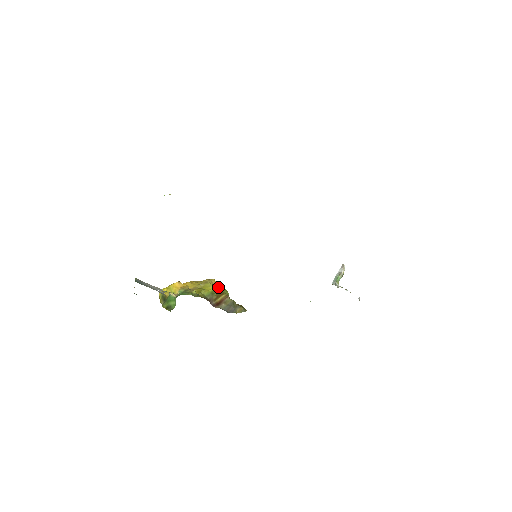
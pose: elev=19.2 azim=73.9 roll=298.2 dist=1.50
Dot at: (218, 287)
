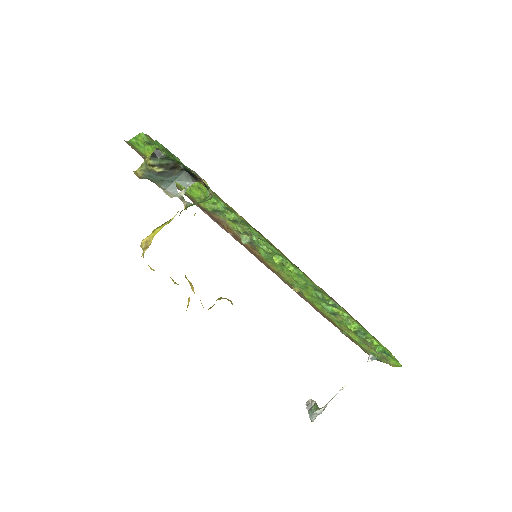
Dot at: occluded
